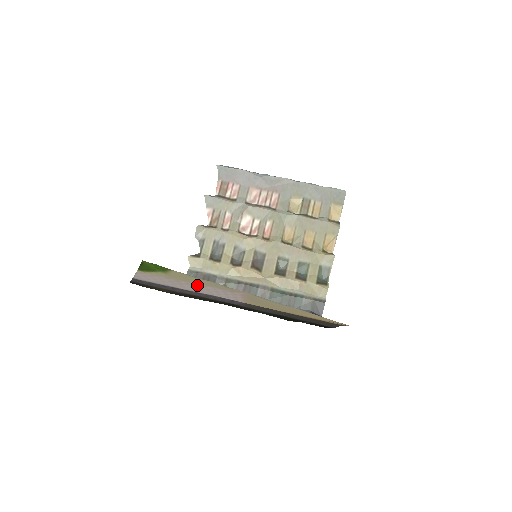
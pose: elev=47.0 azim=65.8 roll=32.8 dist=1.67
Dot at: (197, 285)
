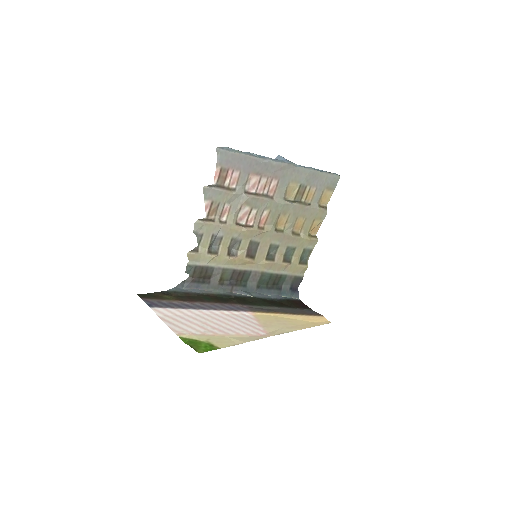
Dot at: (227, 331)
